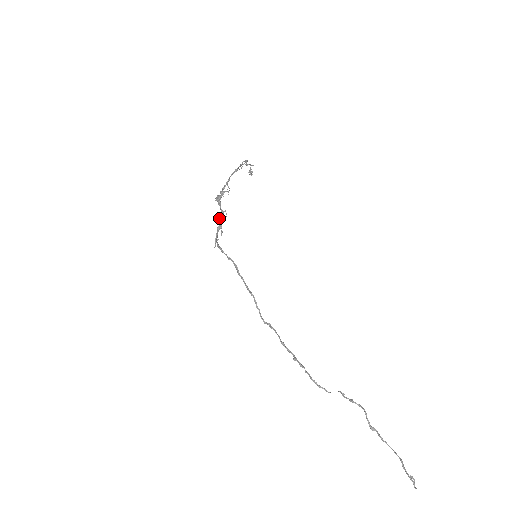
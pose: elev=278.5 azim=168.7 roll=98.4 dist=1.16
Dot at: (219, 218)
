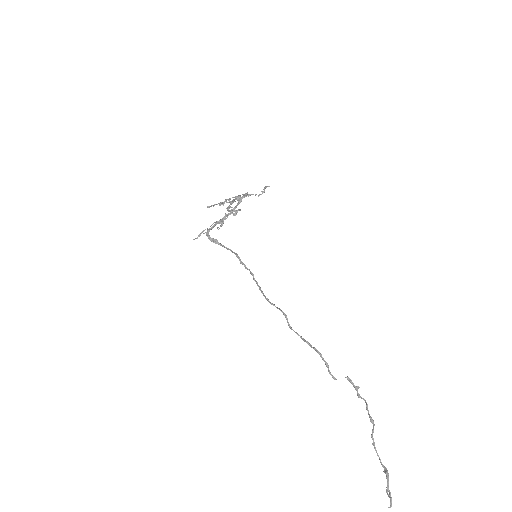
Dot at: (225, 214)
